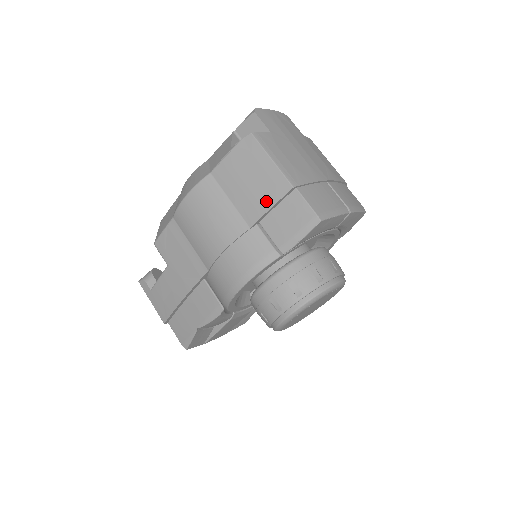
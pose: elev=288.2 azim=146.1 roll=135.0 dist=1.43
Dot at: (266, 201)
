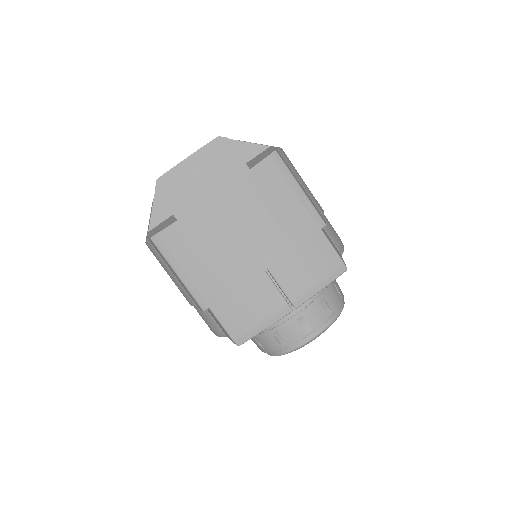
Dot at: (193, 300)
